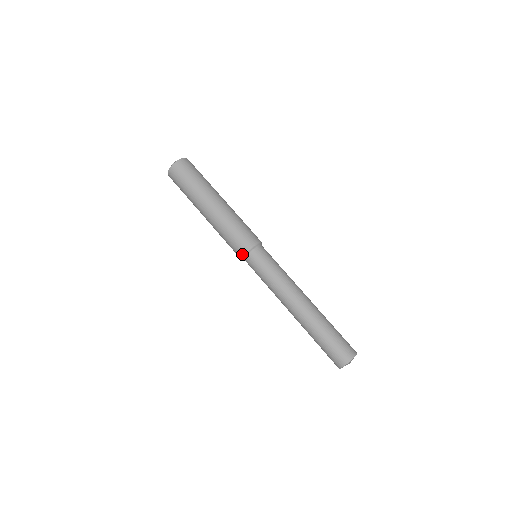
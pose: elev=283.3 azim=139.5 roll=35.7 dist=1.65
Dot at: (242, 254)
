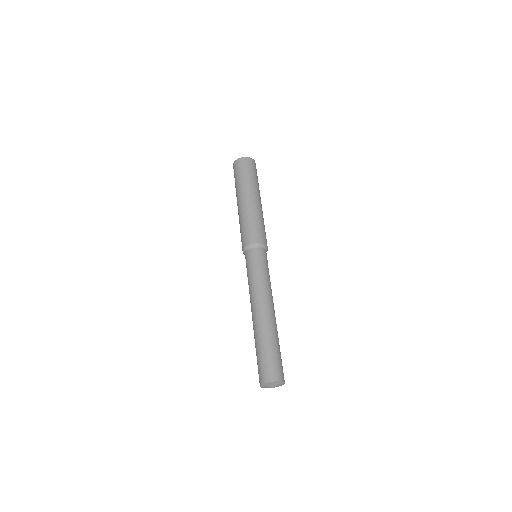
Dot at: (250, 243)
